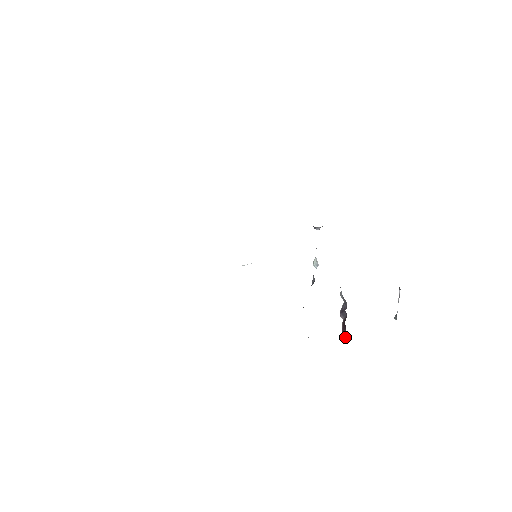
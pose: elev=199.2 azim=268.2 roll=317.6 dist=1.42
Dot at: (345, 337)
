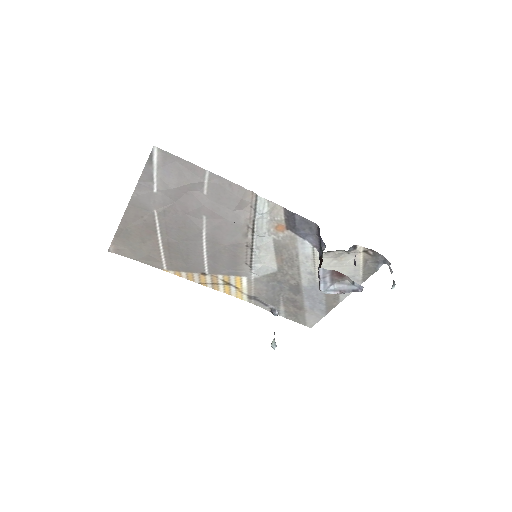
Dot at: occluded
